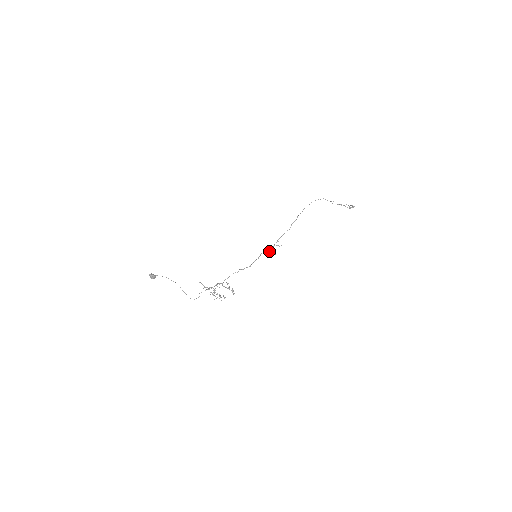
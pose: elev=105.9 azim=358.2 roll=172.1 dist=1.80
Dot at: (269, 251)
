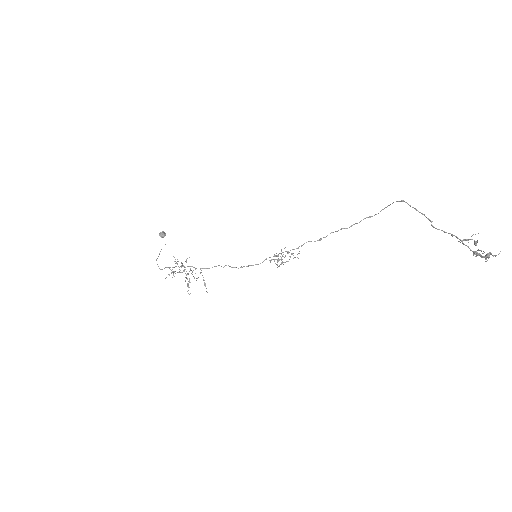
Dot at: (281, 262)
